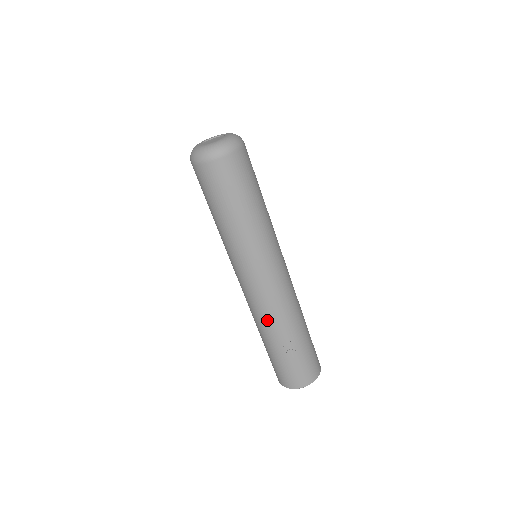
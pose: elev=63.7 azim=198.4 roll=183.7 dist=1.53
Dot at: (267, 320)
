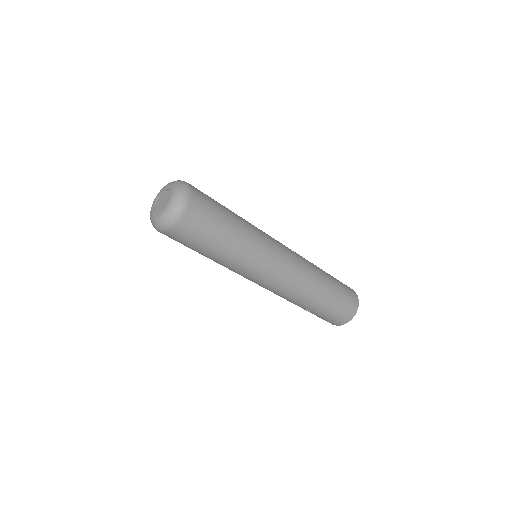
Dot at: occluded
